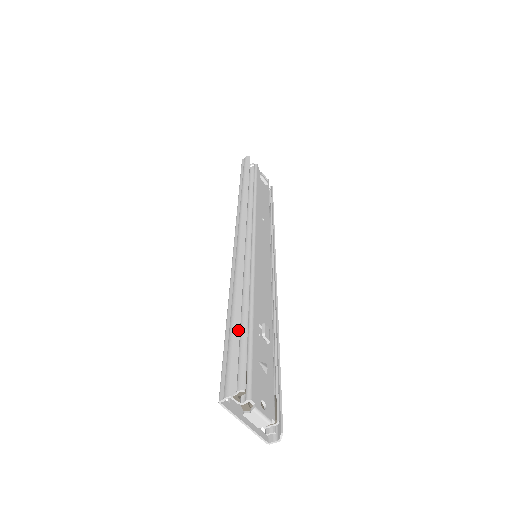
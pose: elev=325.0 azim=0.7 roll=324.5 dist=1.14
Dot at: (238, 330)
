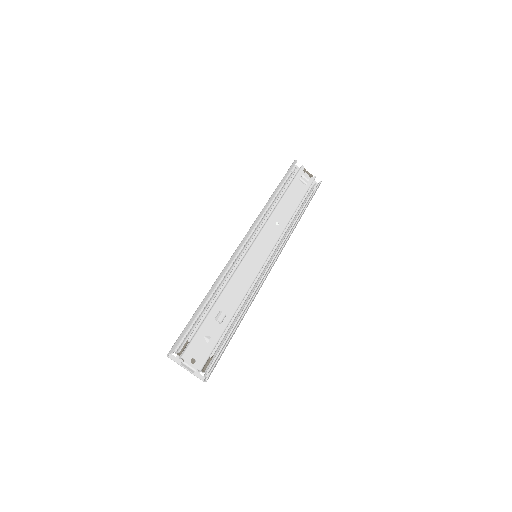
Dot at: (195, 316)
